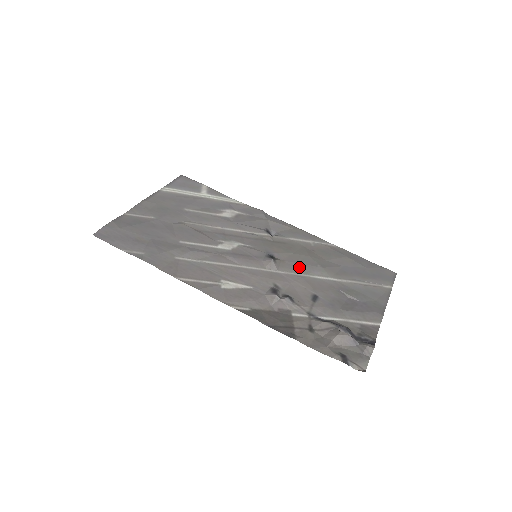
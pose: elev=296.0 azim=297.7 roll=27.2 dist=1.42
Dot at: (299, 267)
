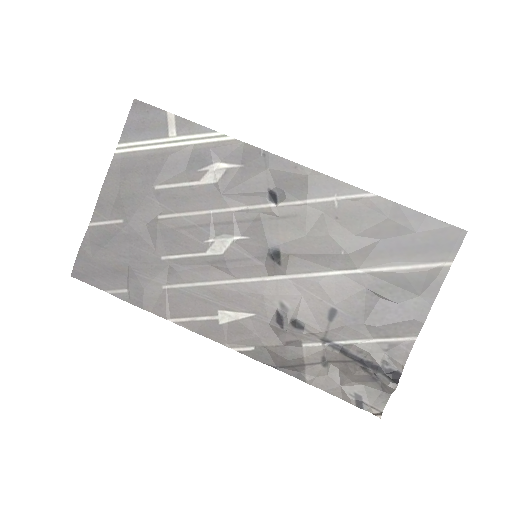
Dot at: (314, 261)
